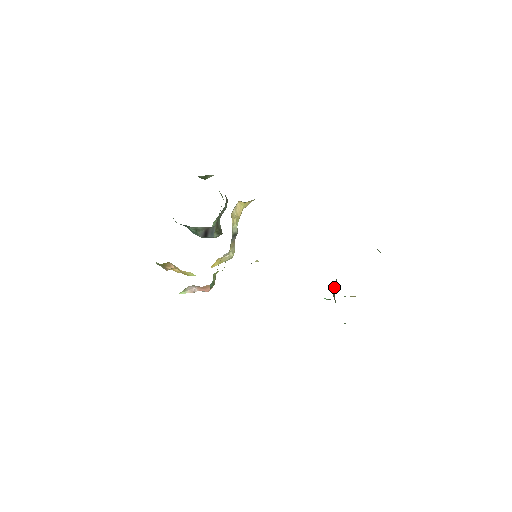
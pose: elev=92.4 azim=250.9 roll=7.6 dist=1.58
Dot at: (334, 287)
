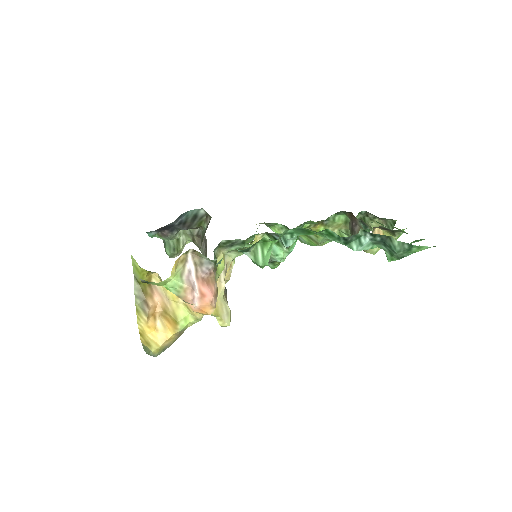
Dot at: (352, 228)
